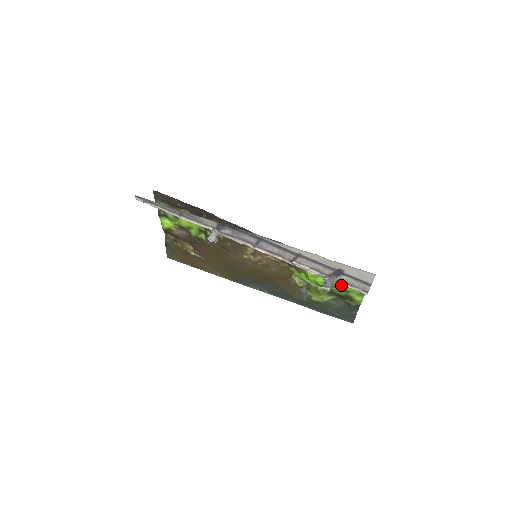
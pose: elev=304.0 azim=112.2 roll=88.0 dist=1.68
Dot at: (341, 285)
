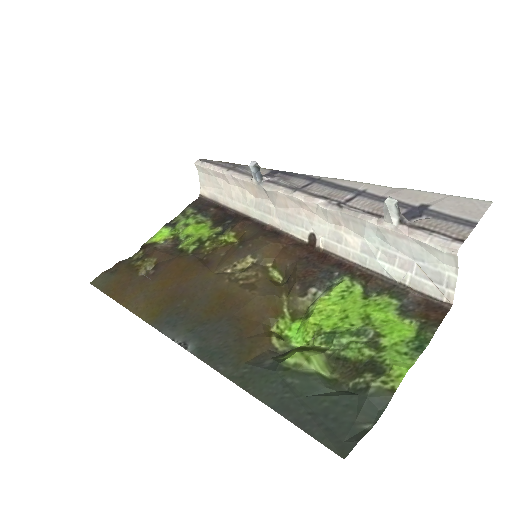
Dot at: (374, 328)
